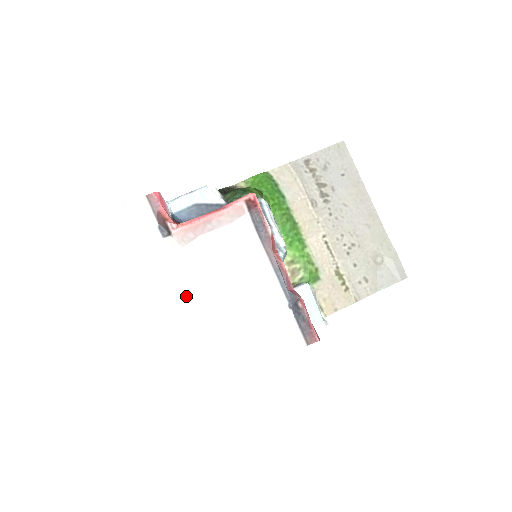
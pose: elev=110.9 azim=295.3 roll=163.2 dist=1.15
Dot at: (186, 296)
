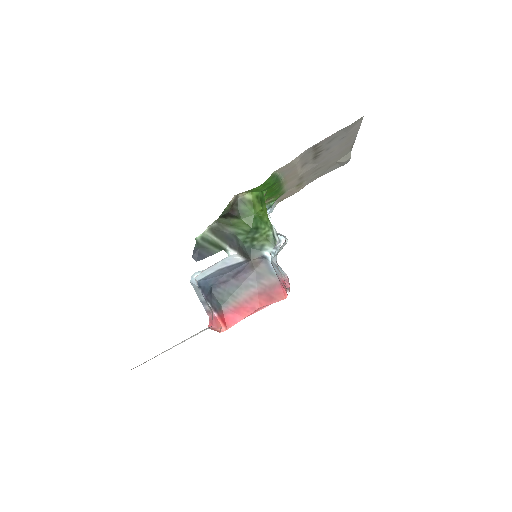
Dot at: occluded
